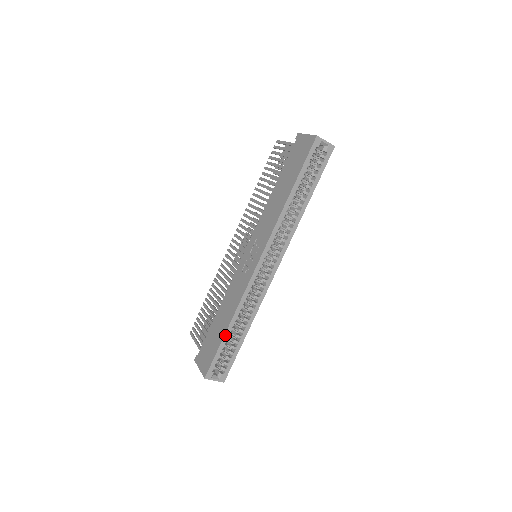
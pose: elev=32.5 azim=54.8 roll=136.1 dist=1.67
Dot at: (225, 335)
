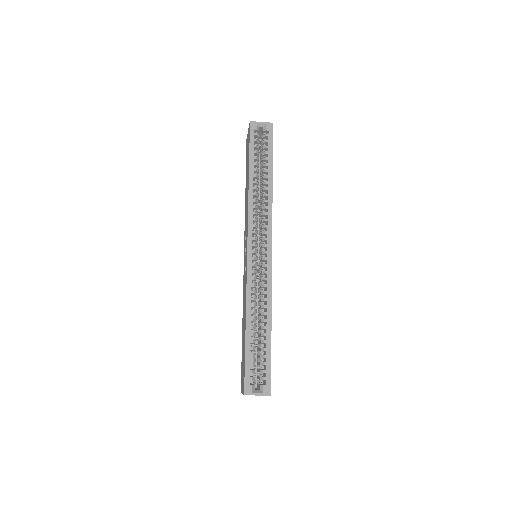
Dot at: (246, 336)
